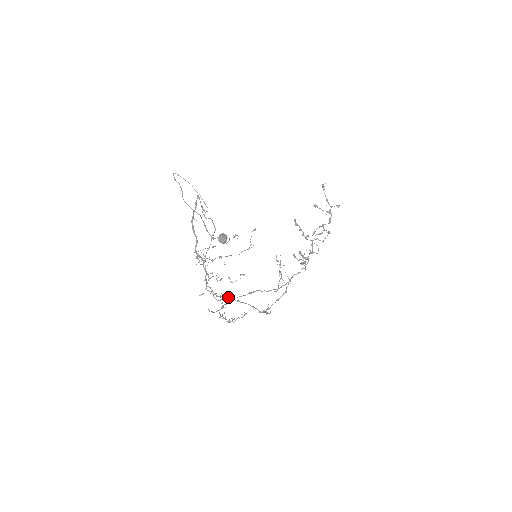
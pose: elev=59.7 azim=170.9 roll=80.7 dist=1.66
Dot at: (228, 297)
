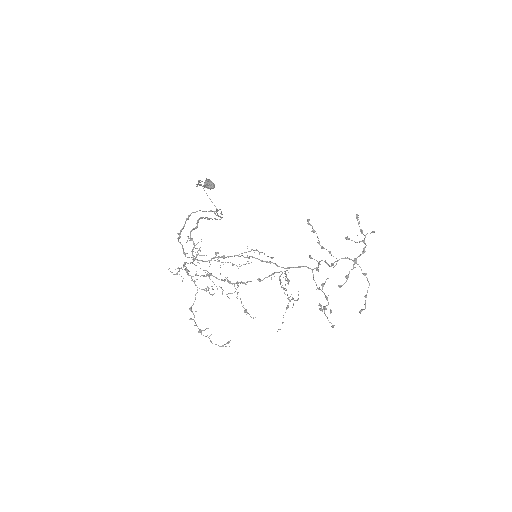
Dot at: (206, 288)
